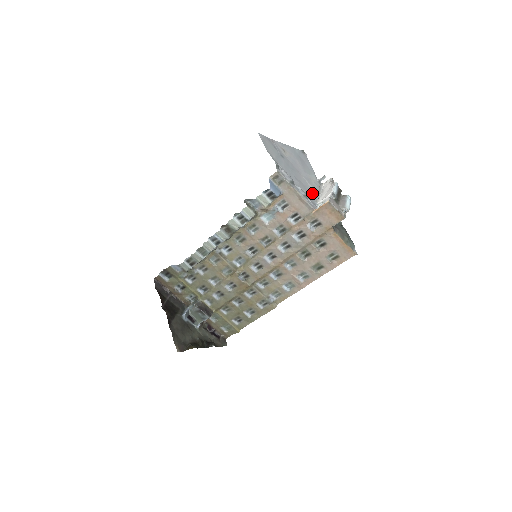
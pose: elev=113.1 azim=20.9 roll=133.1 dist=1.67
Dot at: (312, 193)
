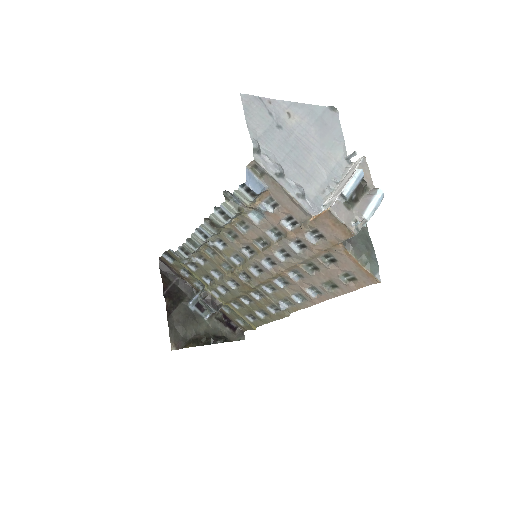
Dot at: (321, 184)
